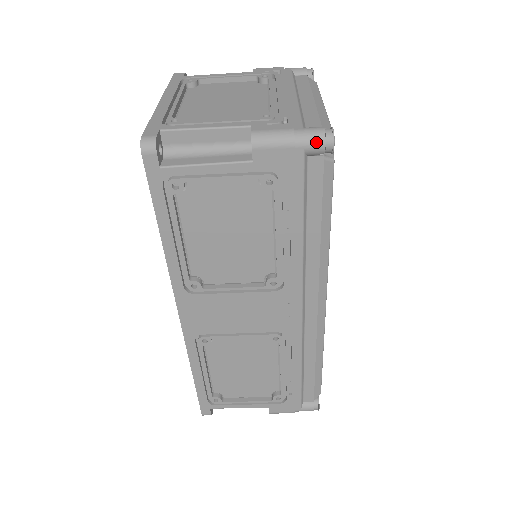
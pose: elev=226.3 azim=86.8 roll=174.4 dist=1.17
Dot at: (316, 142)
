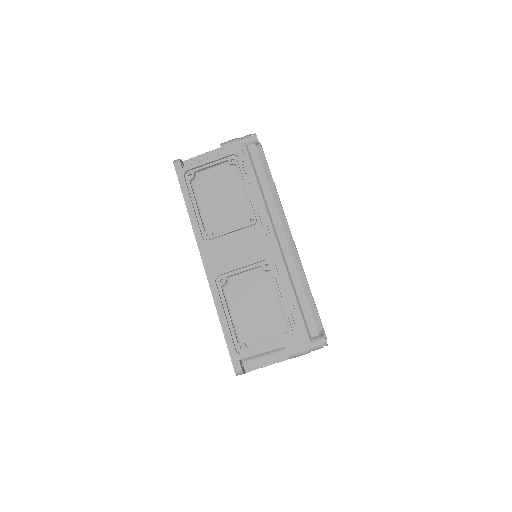
Dot at: (248, 137)
